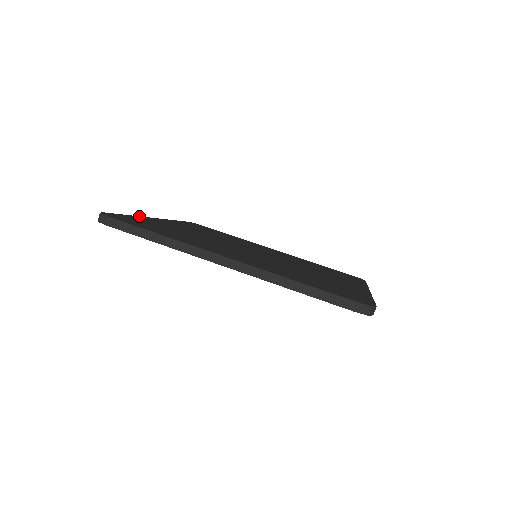
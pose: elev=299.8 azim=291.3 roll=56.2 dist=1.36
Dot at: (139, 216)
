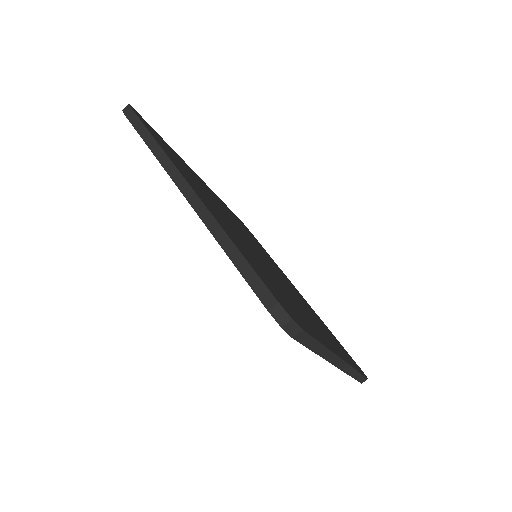
Dot at: occluded
